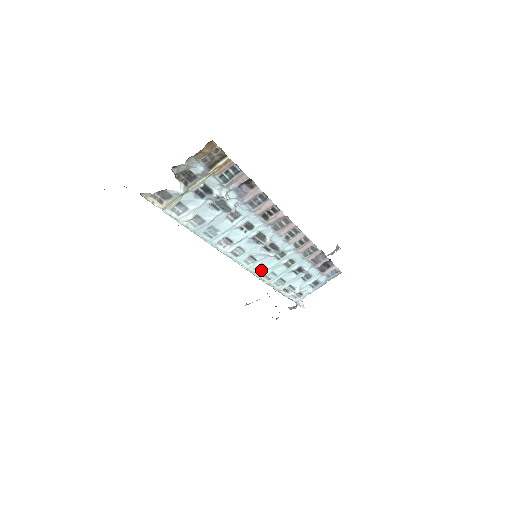
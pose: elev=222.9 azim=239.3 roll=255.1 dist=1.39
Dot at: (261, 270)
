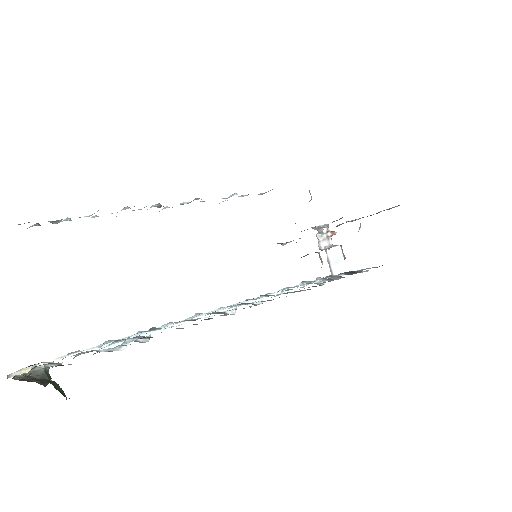
Dot at: (250, 299)
